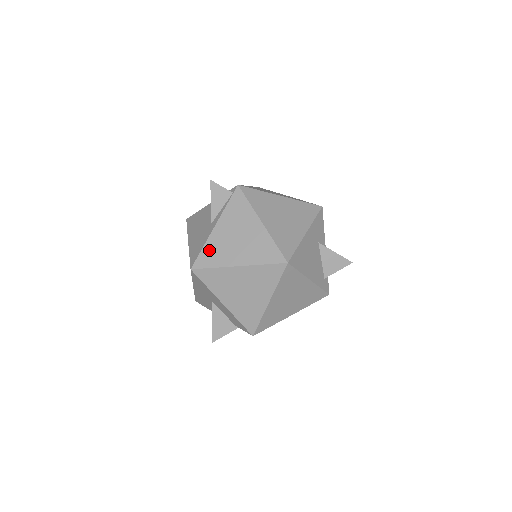
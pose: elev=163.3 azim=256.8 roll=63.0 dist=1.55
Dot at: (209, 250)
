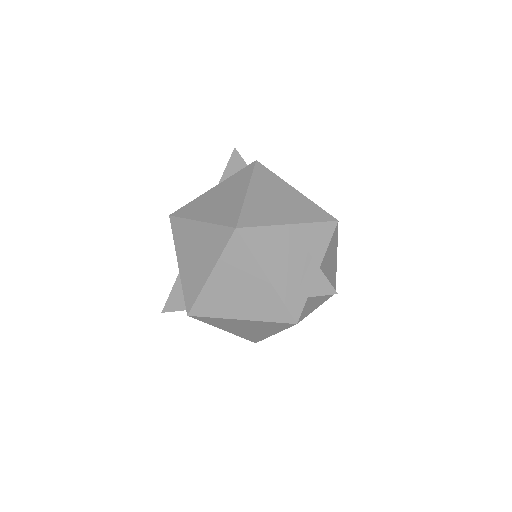
Dot at: (193, 204)
